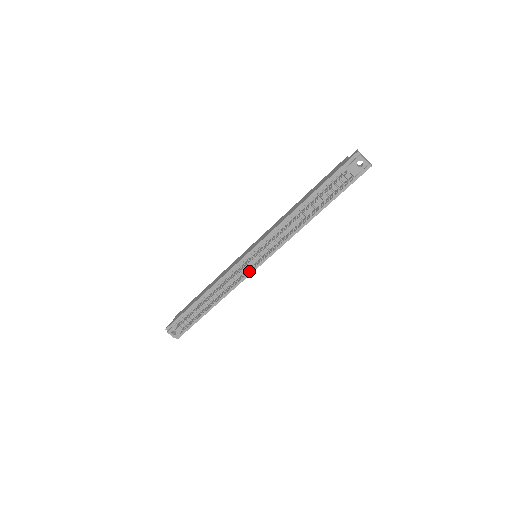
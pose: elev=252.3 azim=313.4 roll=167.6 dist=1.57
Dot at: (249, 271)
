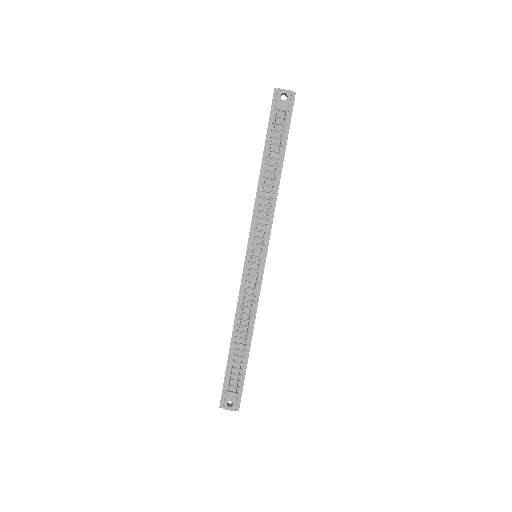
Dot at: occluded
